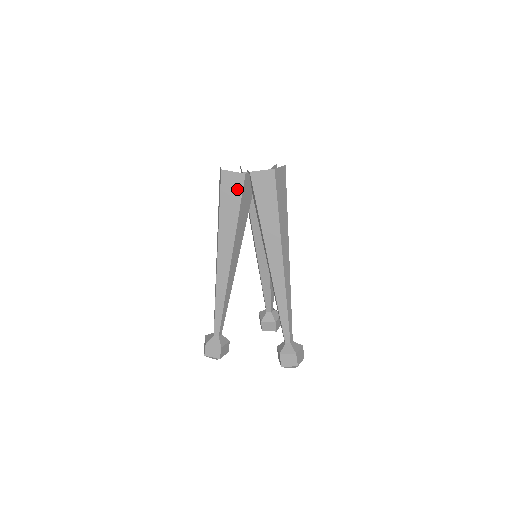
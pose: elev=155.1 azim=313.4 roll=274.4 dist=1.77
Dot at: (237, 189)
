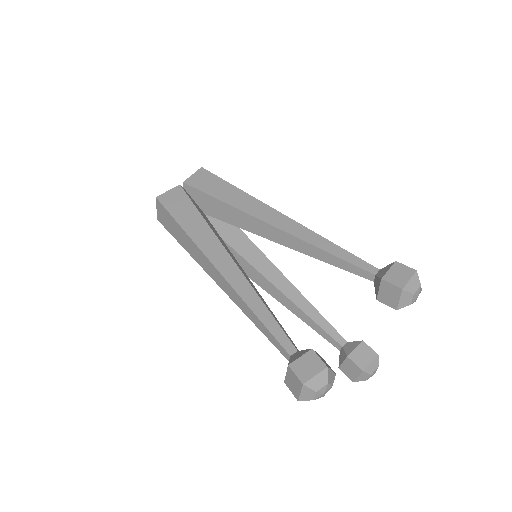
Dot at: (182, 198)
